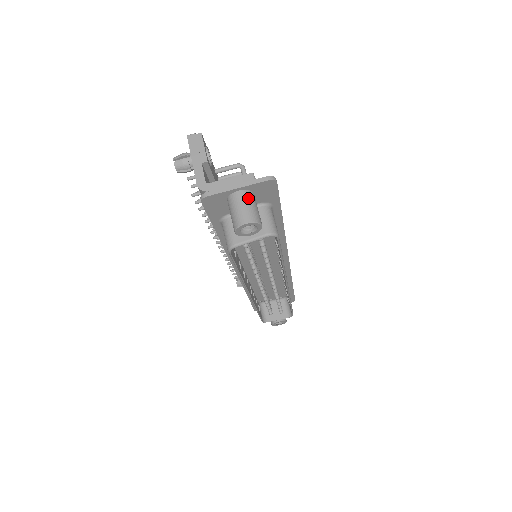
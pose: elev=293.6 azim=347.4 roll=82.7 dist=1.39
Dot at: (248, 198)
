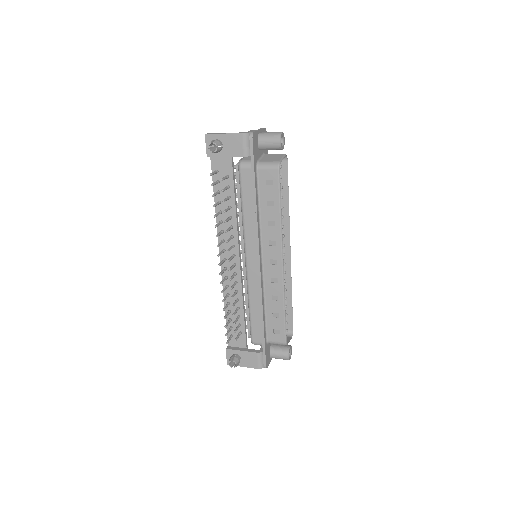
Dot at: occluded
